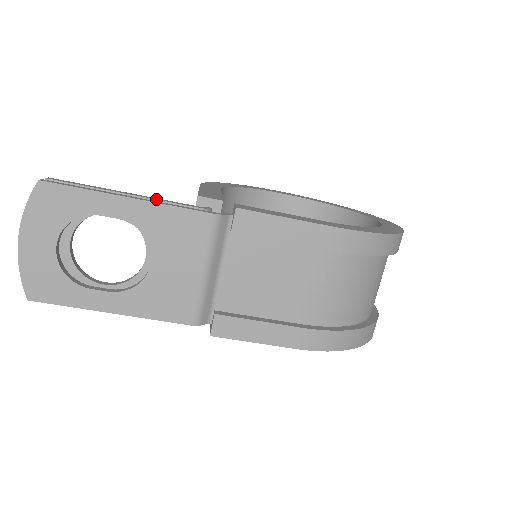
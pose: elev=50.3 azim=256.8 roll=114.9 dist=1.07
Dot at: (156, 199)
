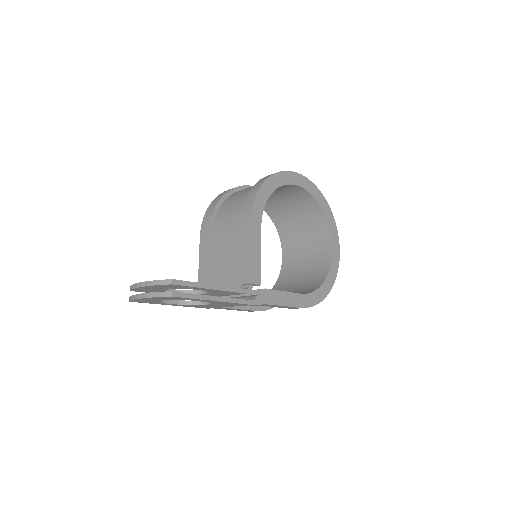
Dot at: (227, 291)
